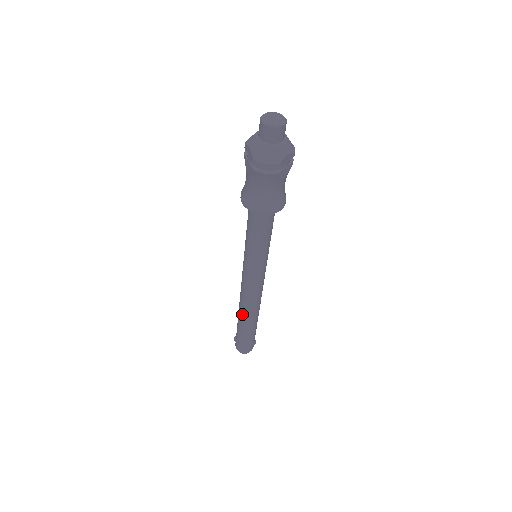
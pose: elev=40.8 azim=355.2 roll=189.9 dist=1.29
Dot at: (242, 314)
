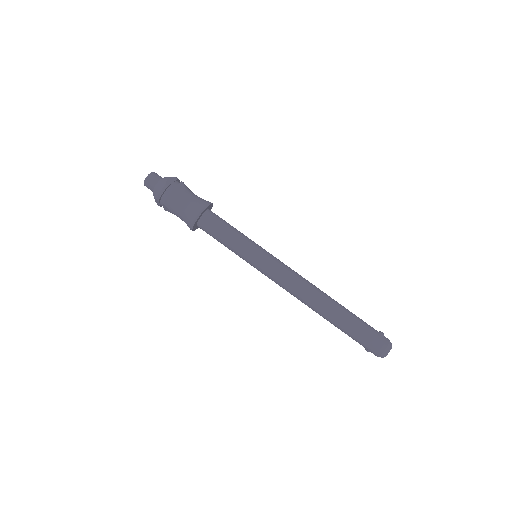
Dot at: (317, 310)
